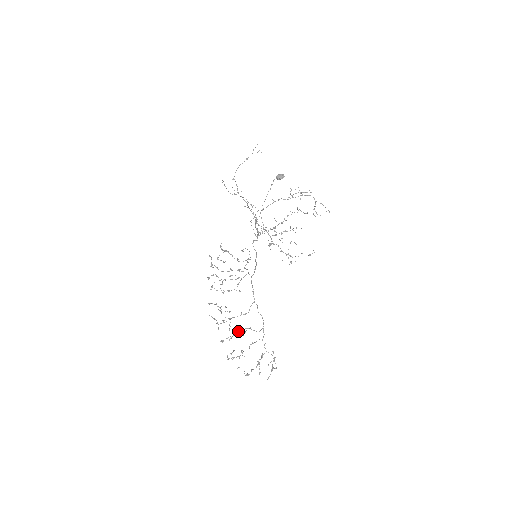
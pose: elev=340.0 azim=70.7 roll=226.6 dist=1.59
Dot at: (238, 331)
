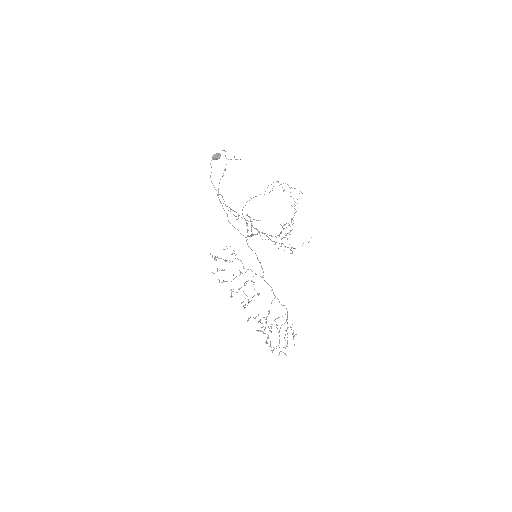
Dot at: occluded
